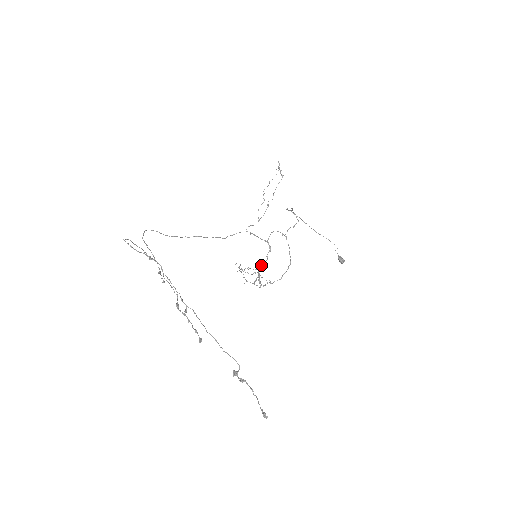
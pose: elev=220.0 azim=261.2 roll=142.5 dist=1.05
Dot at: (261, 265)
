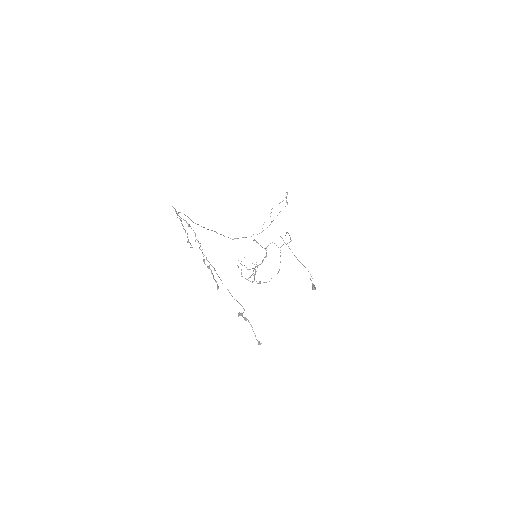
Dot at: (256, 266)
